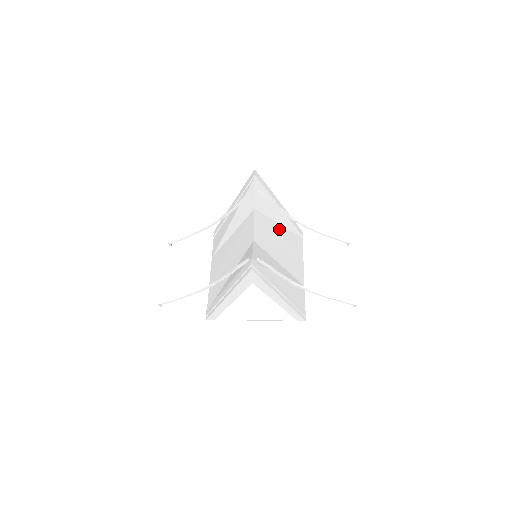
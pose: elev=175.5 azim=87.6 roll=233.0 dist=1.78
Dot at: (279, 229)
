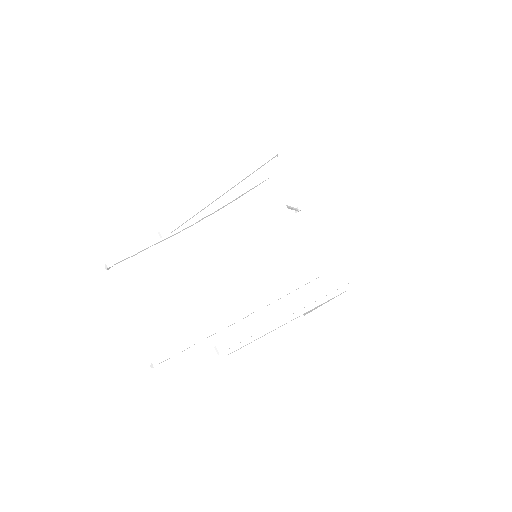
Dot at: occluded
